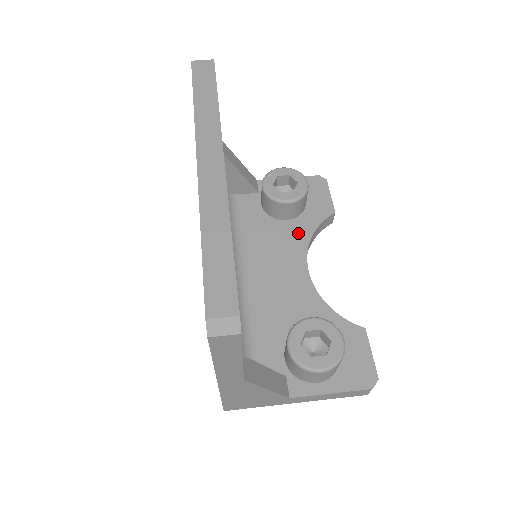
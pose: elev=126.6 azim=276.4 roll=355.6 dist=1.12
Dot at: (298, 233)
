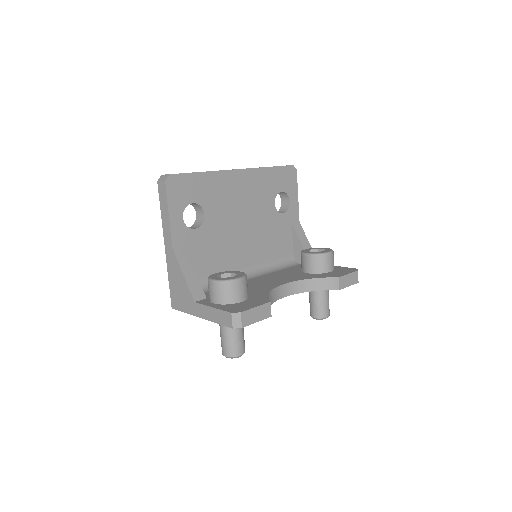
Dot at: (304, 277)
